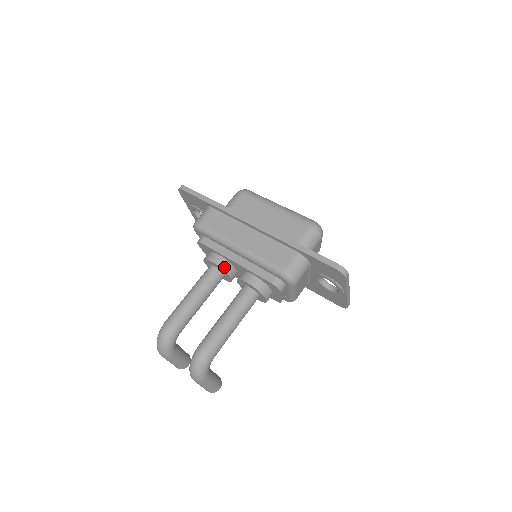
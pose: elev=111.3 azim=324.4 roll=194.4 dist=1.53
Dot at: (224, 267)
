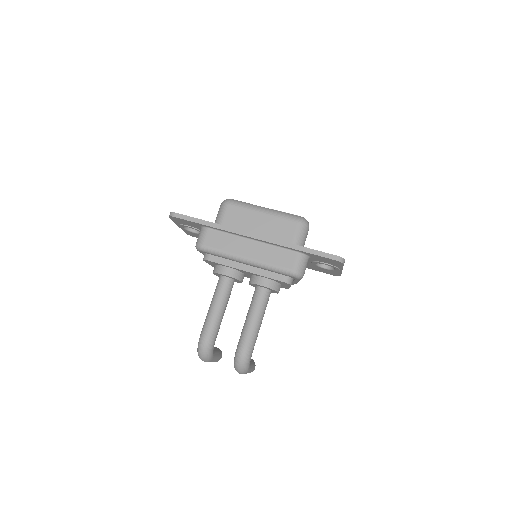
Dot at: (235, 276)
